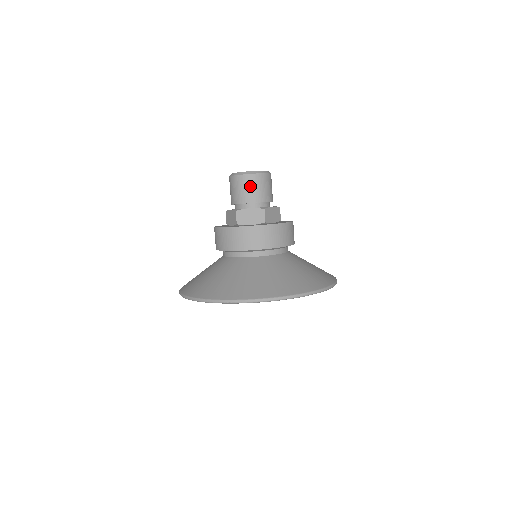
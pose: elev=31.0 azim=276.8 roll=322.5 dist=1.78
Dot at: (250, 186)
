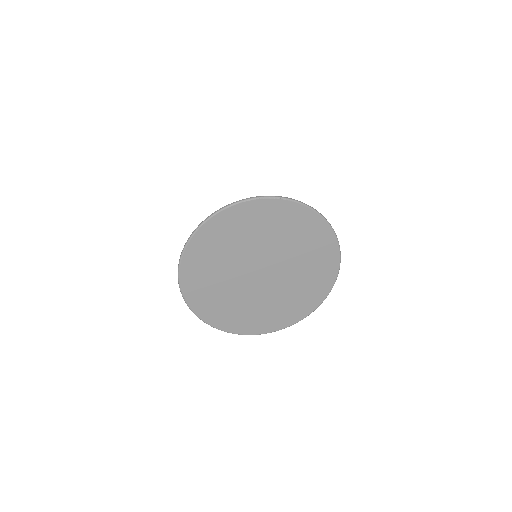
Dot at: occluded
